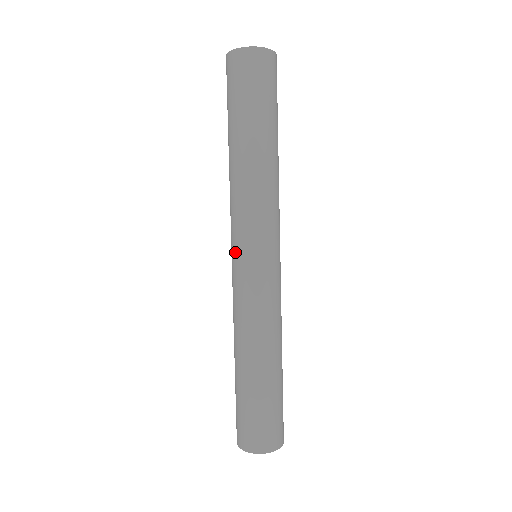
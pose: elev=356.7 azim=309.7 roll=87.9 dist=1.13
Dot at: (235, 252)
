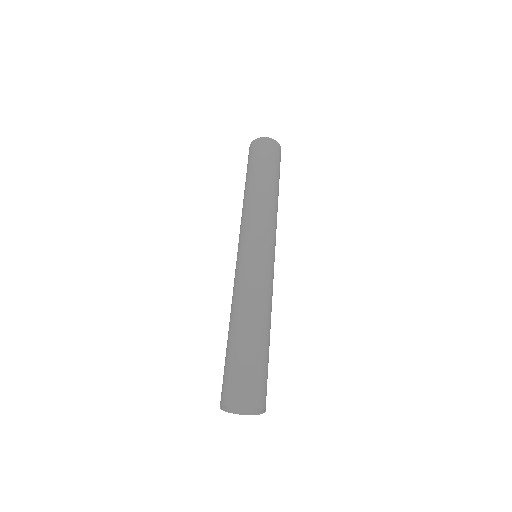
Dot at: (243, 244)
